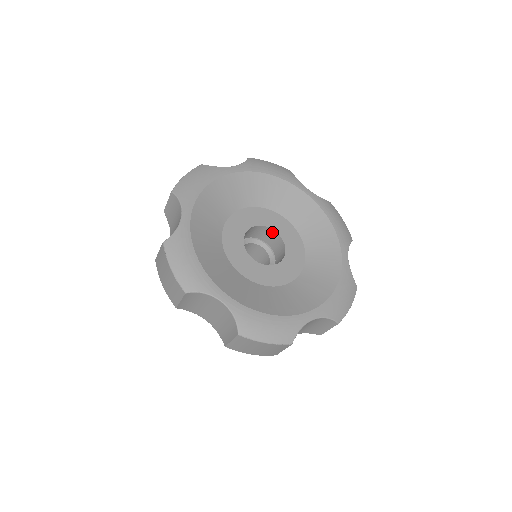
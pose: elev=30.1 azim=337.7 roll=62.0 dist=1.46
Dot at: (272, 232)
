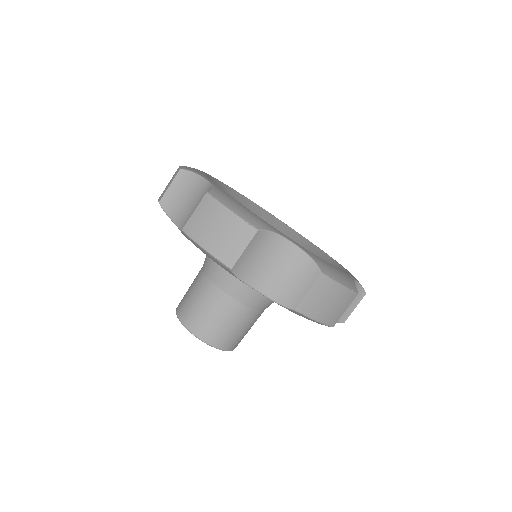
Dot at: occluded
